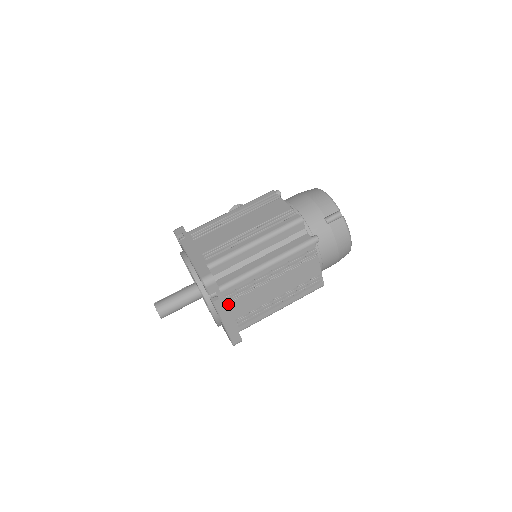
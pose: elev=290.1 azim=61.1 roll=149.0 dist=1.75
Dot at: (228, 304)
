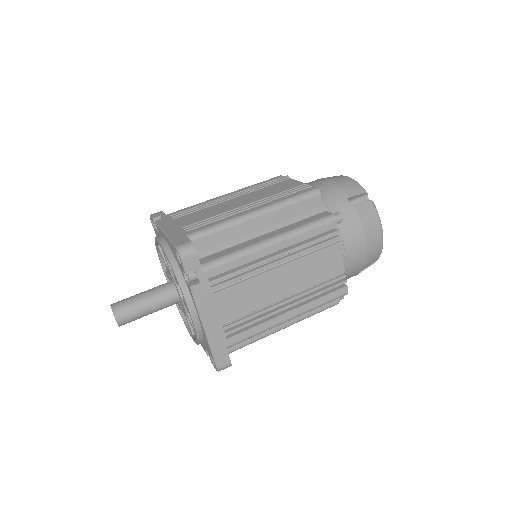
Dot at: (213, 295)
